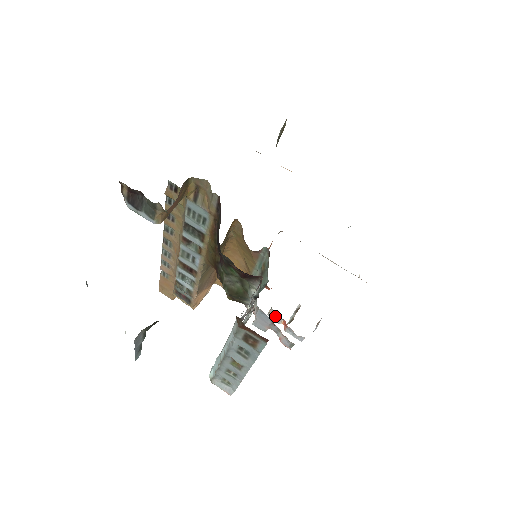
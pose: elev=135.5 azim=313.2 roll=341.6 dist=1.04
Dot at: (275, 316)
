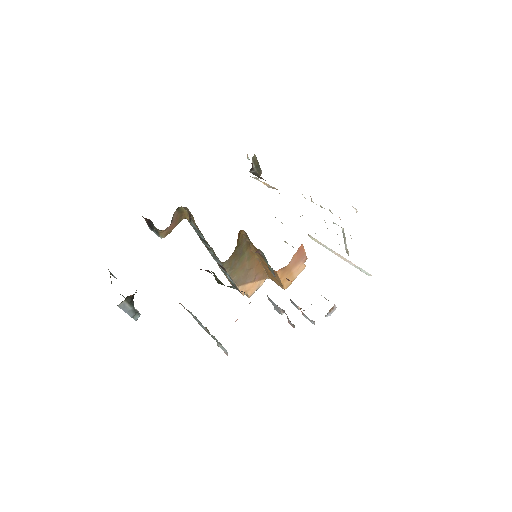
Dot at: (293, 303)
